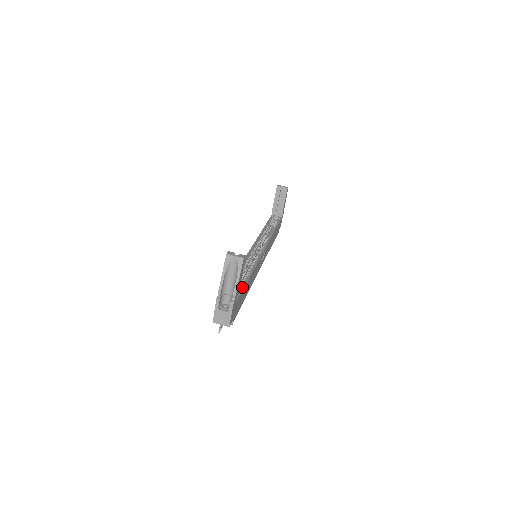
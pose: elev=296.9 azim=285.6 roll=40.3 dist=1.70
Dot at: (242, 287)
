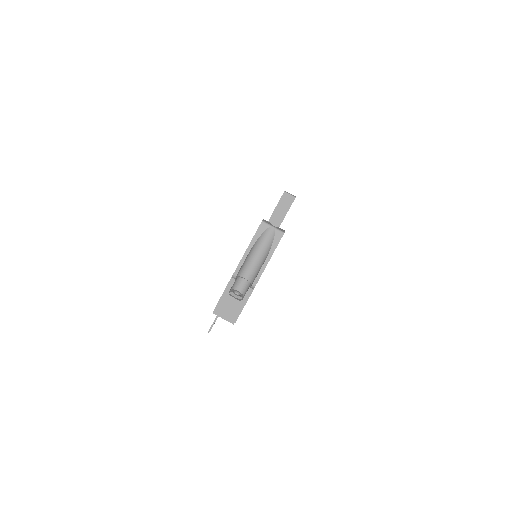
Dot at: occluded
